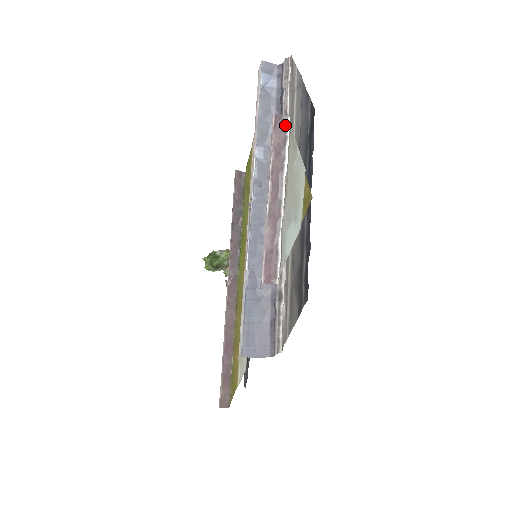
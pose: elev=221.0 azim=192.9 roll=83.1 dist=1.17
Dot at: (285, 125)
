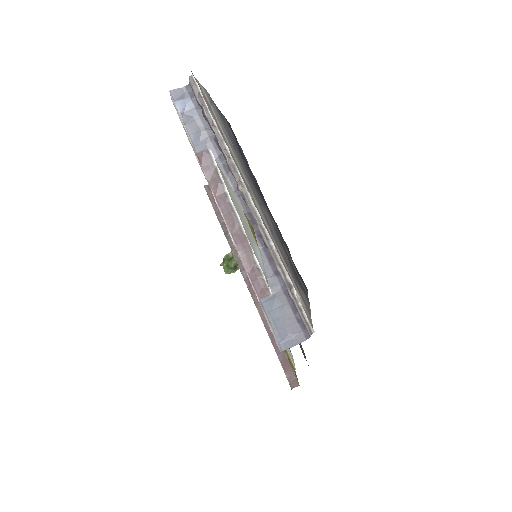
Dot at: (209, 157)
